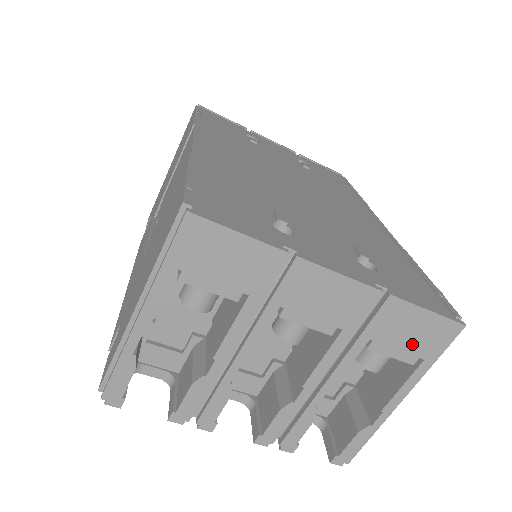
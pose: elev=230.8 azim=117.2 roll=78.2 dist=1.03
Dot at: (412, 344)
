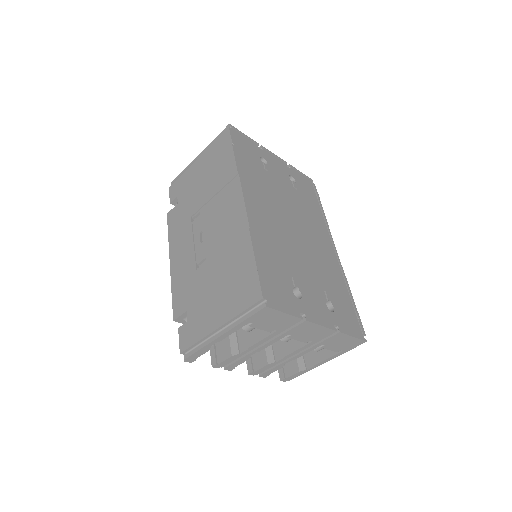
Dot at: (340, 346)
